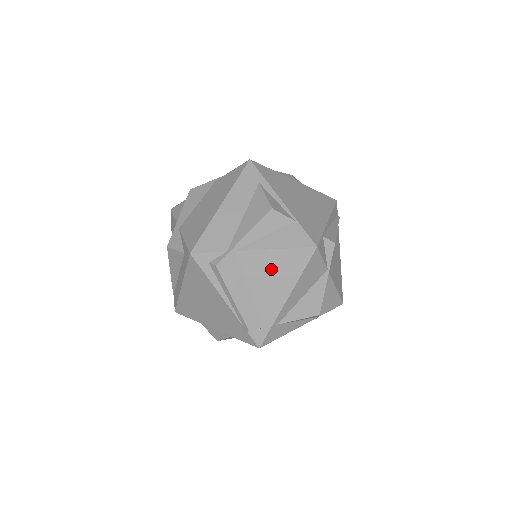
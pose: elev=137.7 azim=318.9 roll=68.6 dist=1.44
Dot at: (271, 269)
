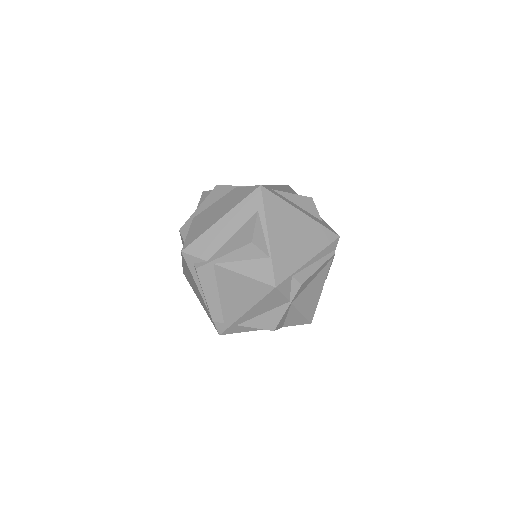
Dot at: (237, 287)
